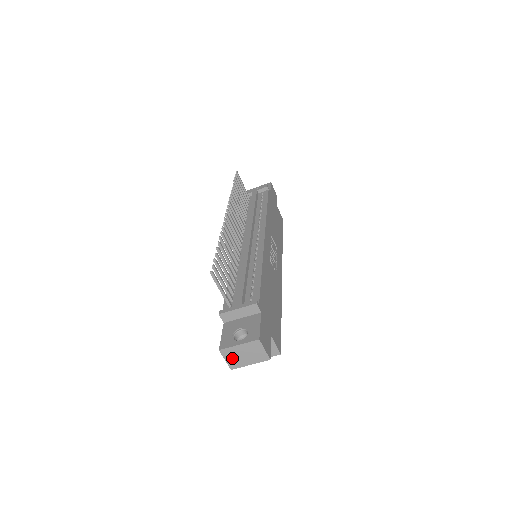
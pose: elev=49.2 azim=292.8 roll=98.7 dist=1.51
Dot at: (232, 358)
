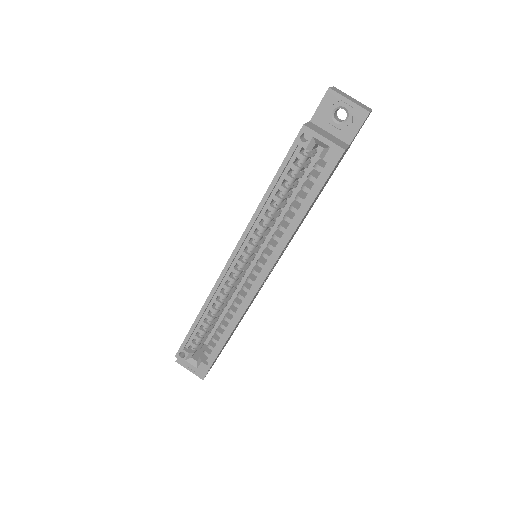
Dot at: (338, 91)
